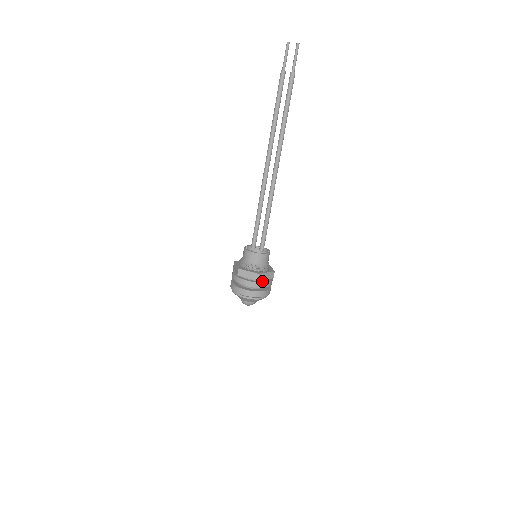
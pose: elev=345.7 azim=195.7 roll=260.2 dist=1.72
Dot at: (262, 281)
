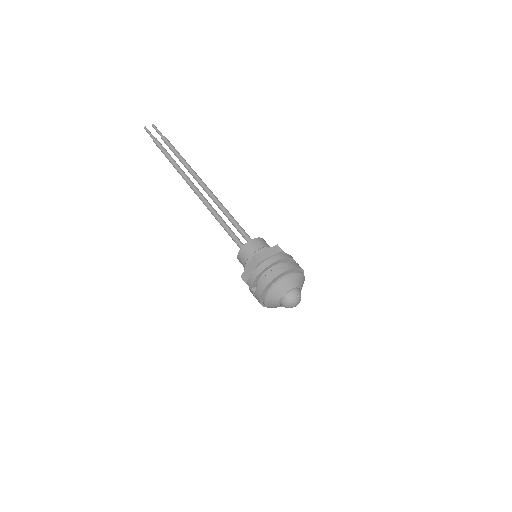
Dot at: occluded
